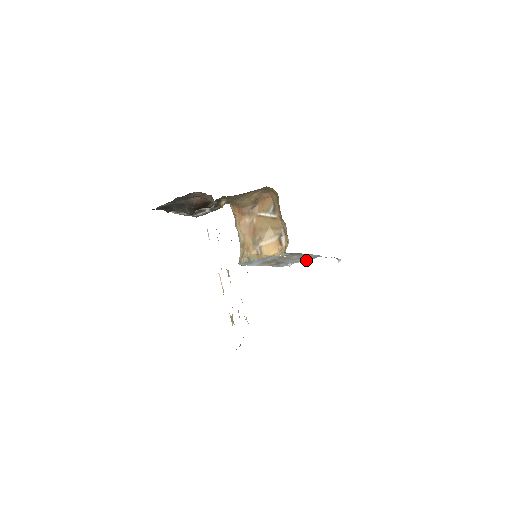
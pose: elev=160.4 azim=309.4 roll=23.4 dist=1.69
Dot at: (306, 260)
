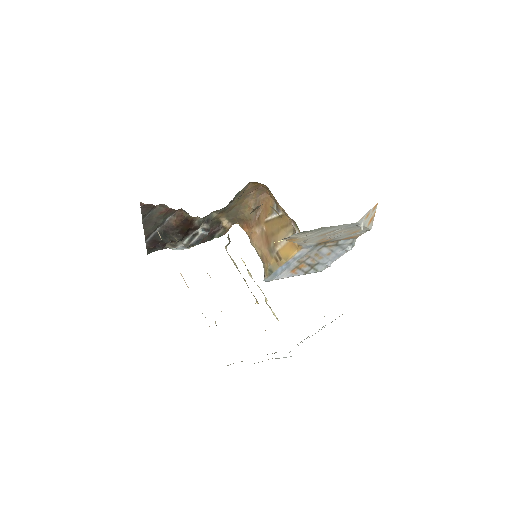
Dot at: (345, 252)
